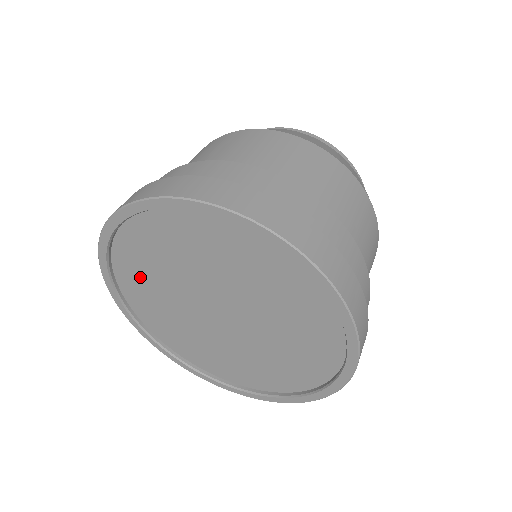
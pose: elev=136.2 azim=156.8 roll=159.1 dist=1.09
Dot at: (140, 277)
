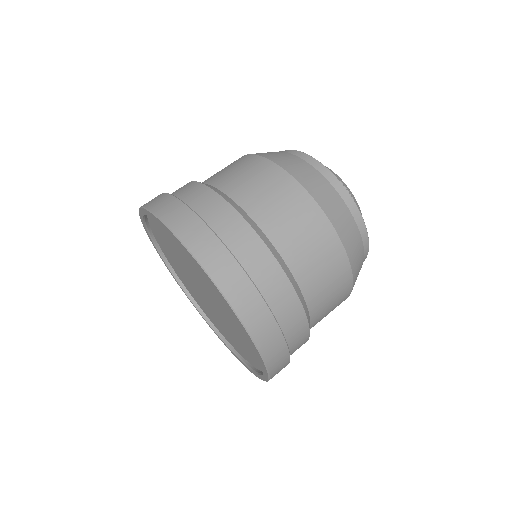
Dot at: (167, 251)
